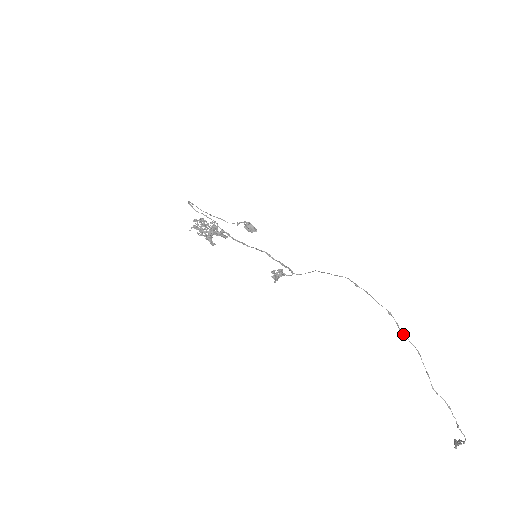
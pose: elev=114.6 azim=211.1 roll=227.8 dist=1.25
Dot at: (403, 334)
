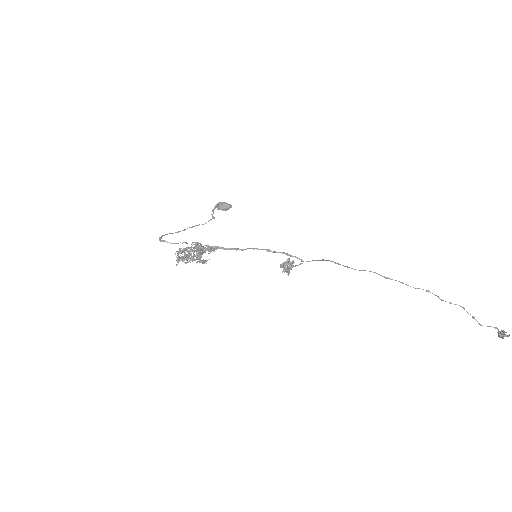
Dot at: (445, 301)
